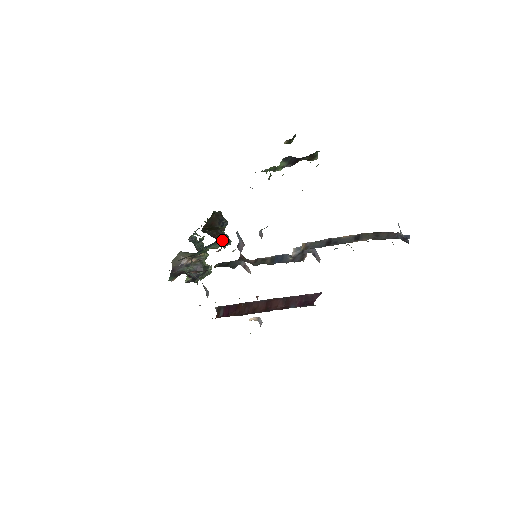
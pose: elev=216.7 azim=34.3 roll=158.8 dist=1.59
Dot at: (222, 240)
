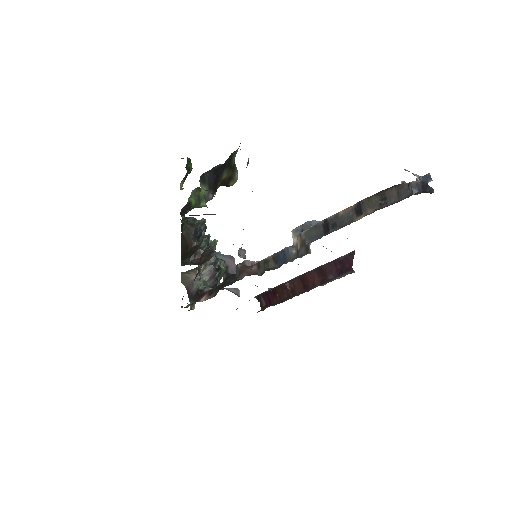
Dot at: (209, 262)
